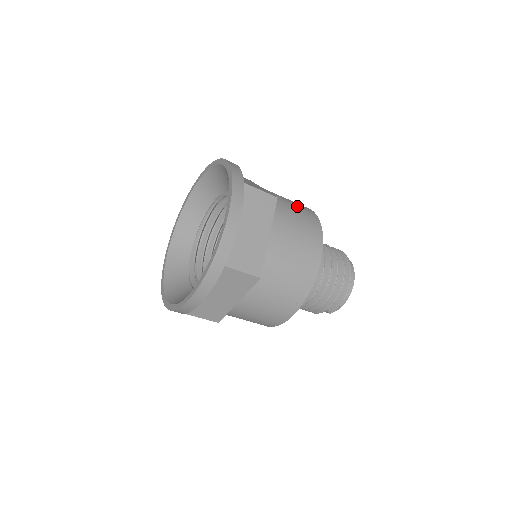
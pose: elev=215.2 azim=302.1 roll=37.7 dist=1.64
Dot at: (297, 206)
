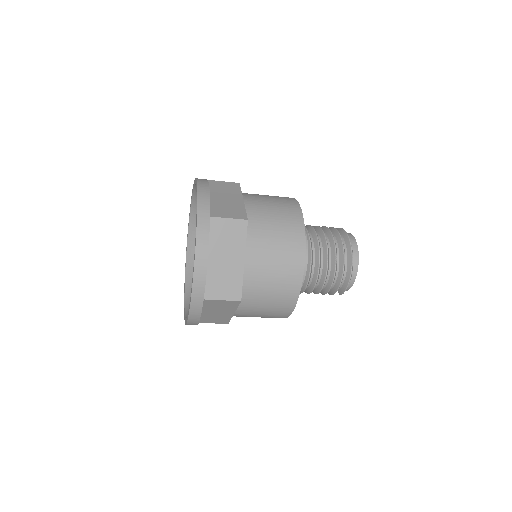
Dot at: (279, 212)
